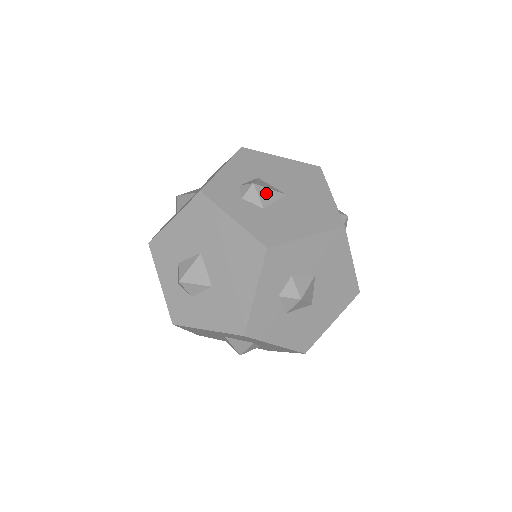
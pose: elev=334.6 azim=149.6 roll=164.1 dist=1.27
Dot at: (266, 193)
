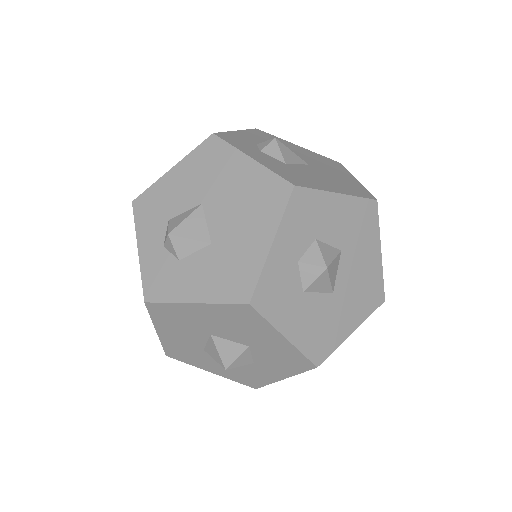
Dot at: (288, 152)
